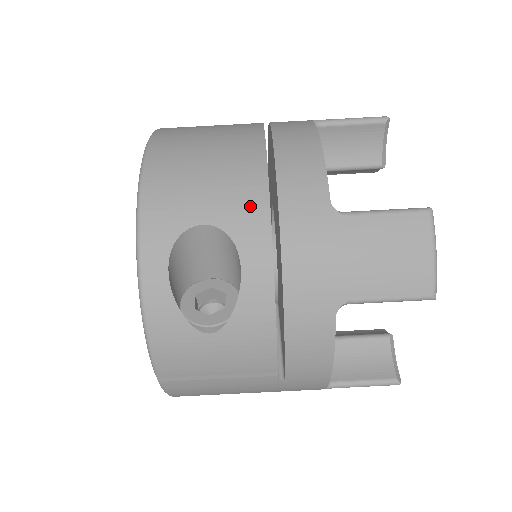
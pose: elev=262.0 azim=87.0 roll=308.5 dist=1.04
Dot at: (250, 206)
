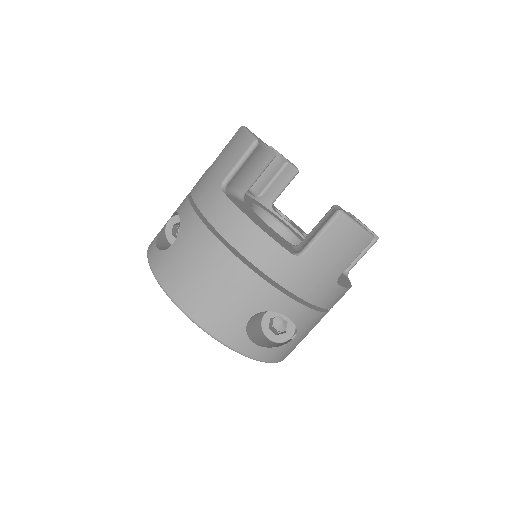
Dot at: (260, 292)
